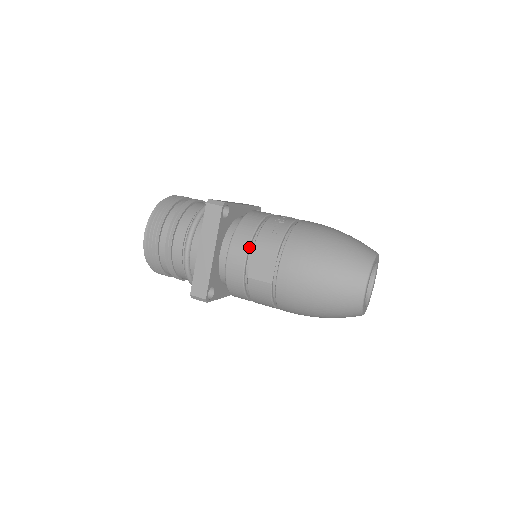
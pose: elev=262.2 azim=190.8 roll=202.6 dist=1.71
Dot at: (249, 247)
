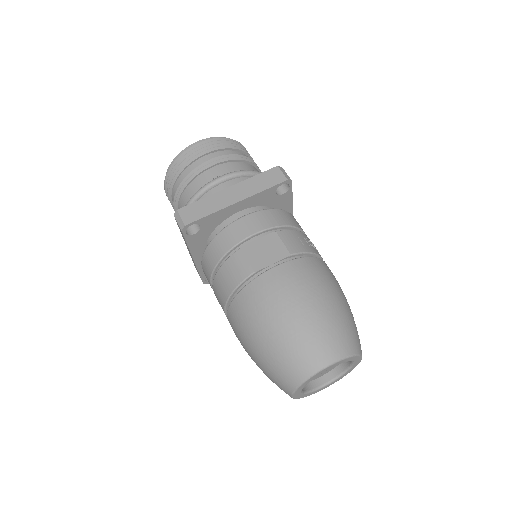
Dot at: (271, 228)
